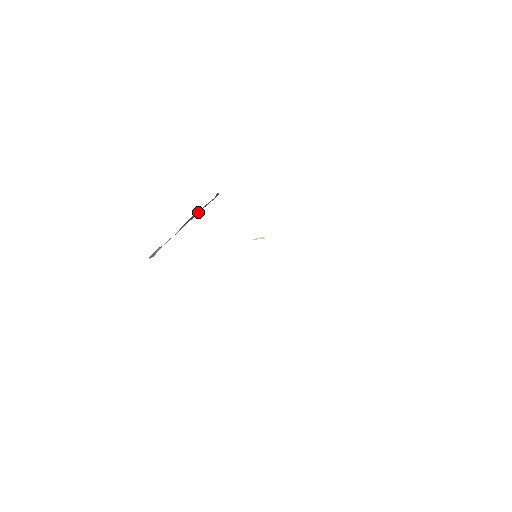
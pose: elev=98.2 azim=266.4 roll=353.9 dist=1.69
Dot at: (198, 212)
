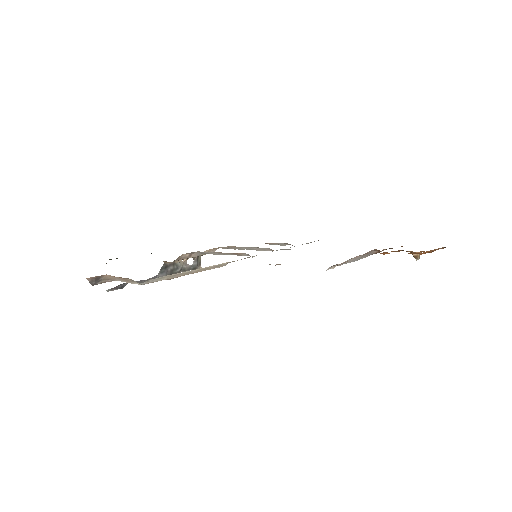
Dot at: (177, 271)
